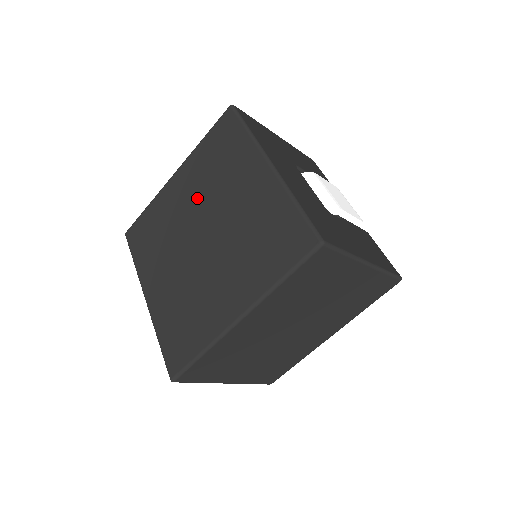
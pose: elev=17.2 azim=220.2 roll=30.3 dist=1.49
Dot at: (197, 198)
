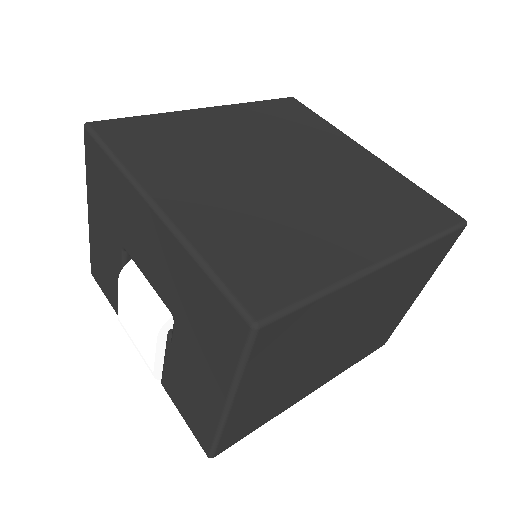
Dot at: (261, 139)
